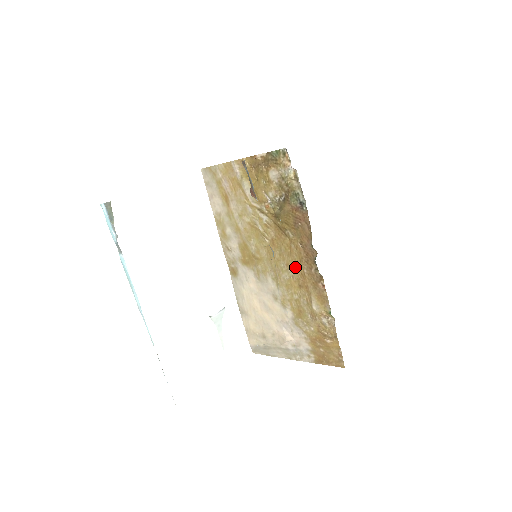
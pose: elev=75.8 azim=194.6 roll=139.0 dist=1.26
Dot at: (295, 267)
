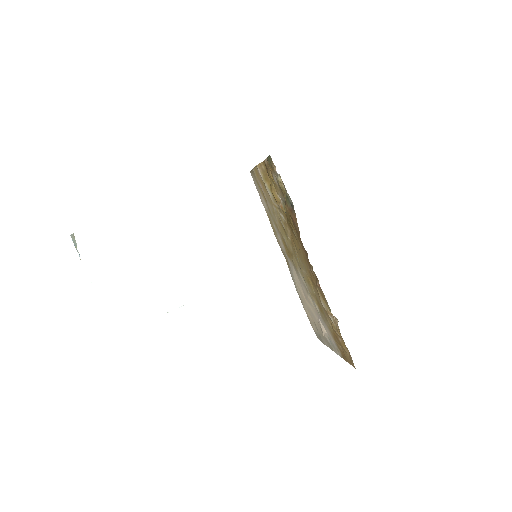
Dot at: (305, 265)
